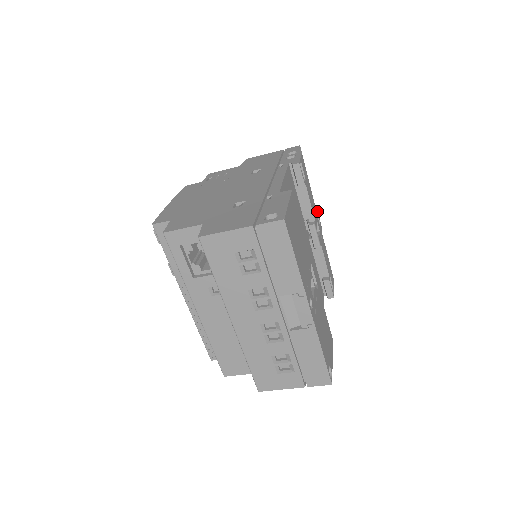
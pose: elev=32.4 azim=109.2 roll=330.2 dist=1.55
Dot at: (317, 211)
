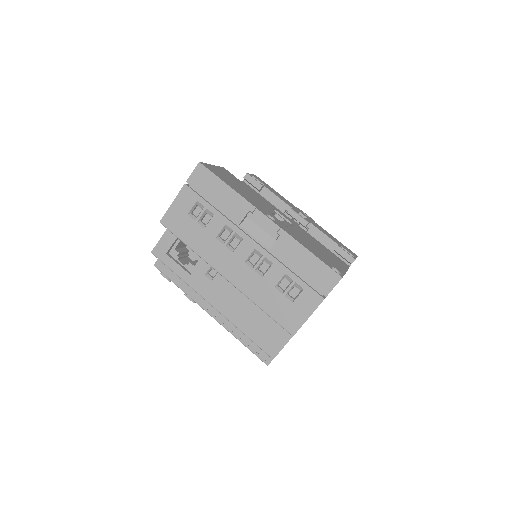
Dot at: (300, 210)
